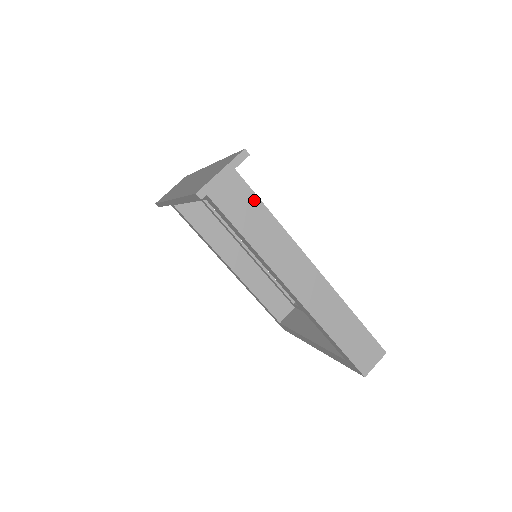
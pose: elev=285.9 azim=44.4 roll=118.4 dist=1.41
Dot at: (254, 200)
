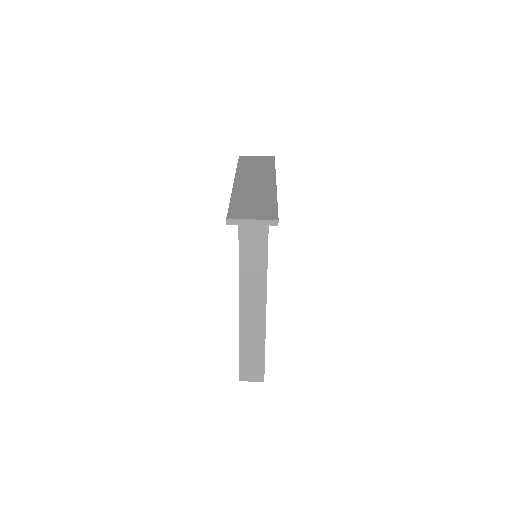
Dot at: (264, 244)
